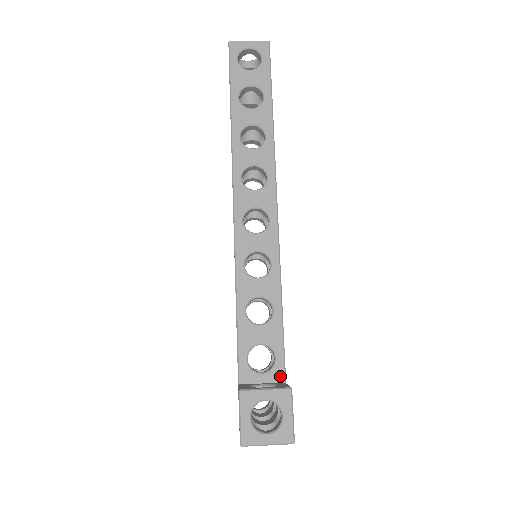
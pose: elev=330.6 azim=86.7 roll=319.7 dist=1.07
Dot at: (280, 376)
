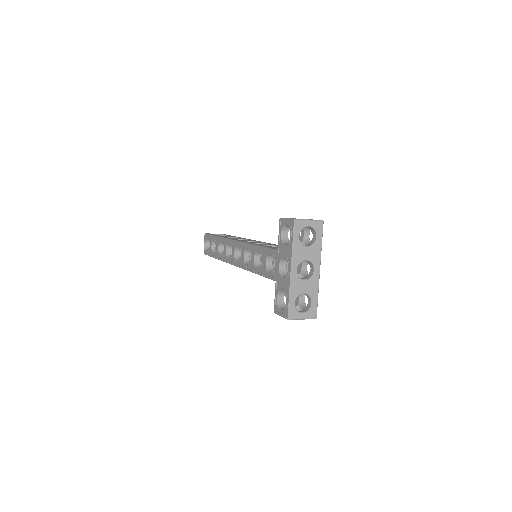
Dot at: occluded
